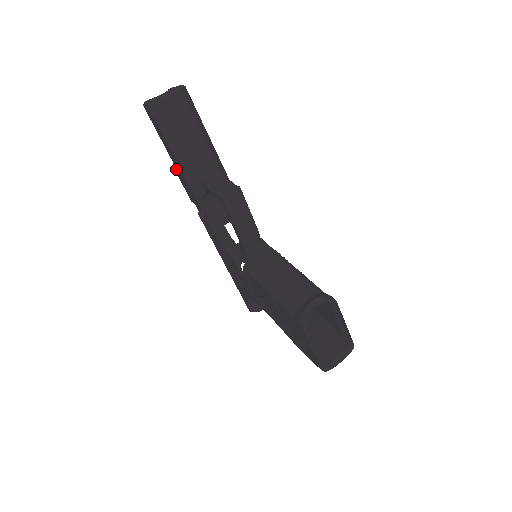
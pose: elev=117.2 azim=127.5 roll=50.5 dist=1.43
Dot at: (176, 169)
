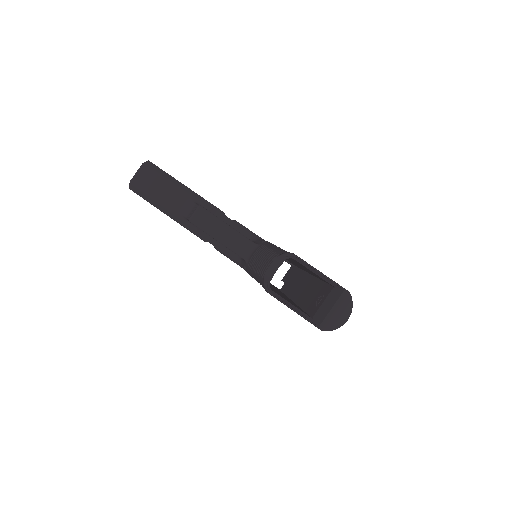
Dot at: occluded
